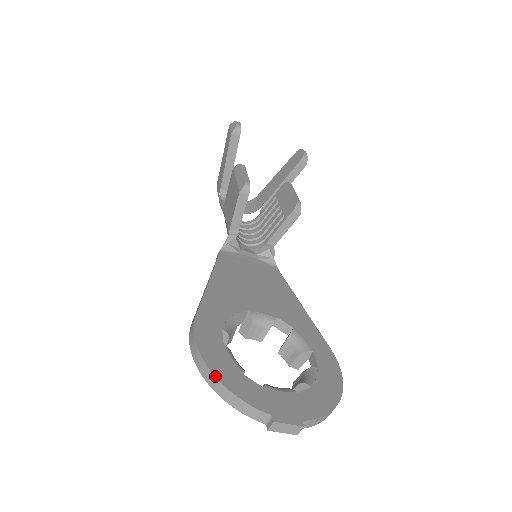
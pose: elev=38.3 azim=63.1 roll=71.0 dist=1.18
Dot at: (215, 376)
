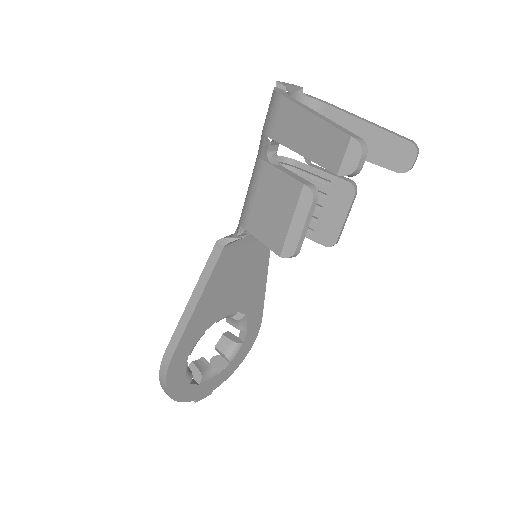
Dot at: (171, 398)
